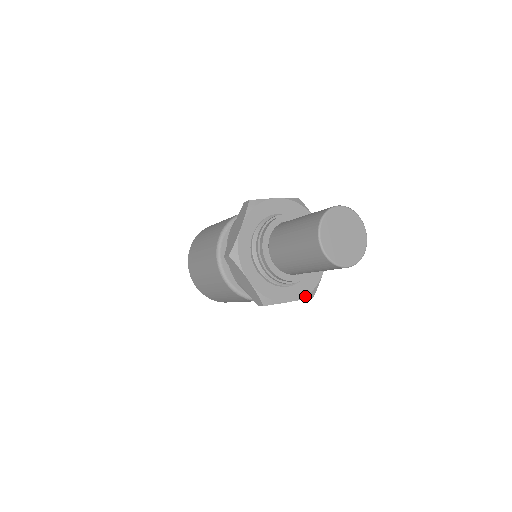
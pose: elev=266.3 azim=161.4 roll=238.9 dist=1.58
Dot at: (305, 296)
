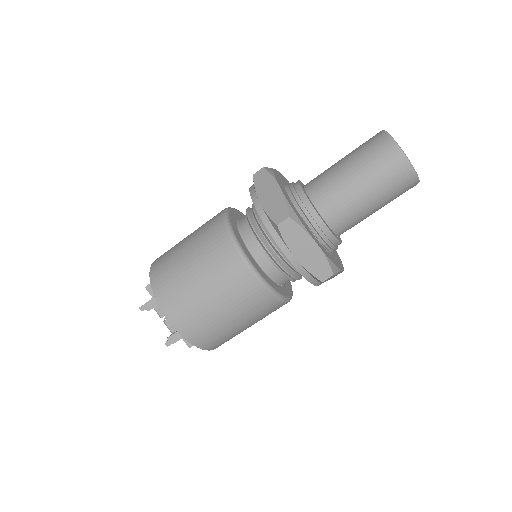
Dot at: (343, 267)
